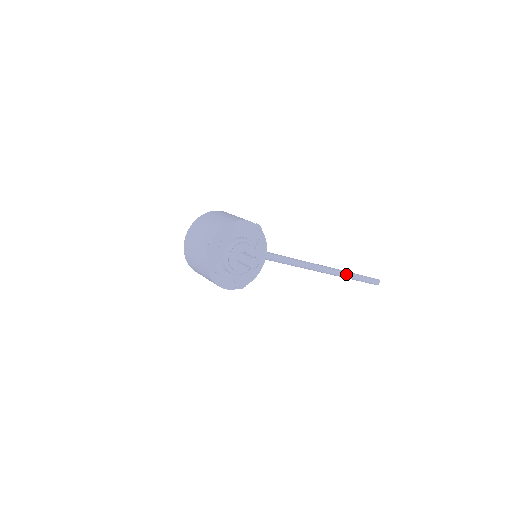
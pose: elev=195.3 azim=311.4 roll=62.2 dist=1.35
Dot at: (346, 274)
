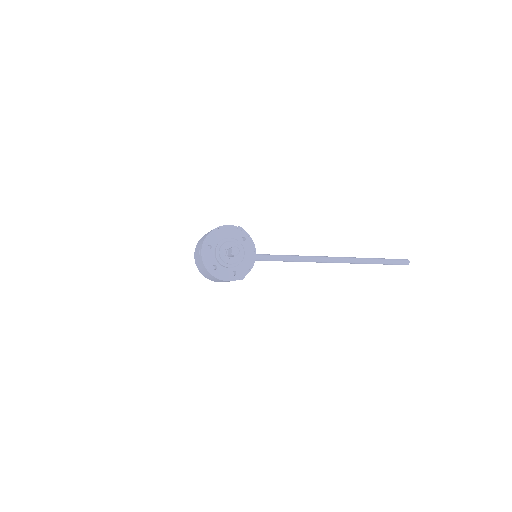
Dot at: (364, 260)
